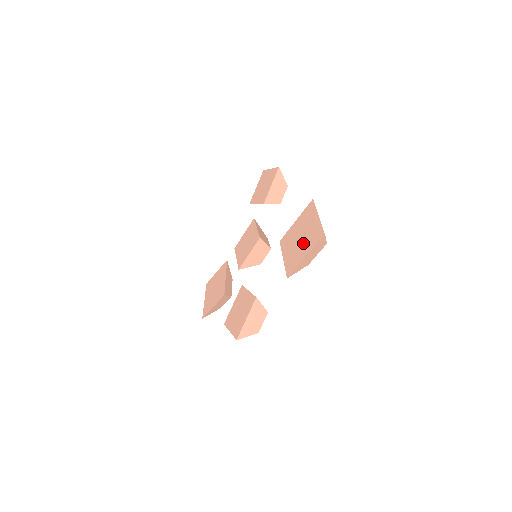
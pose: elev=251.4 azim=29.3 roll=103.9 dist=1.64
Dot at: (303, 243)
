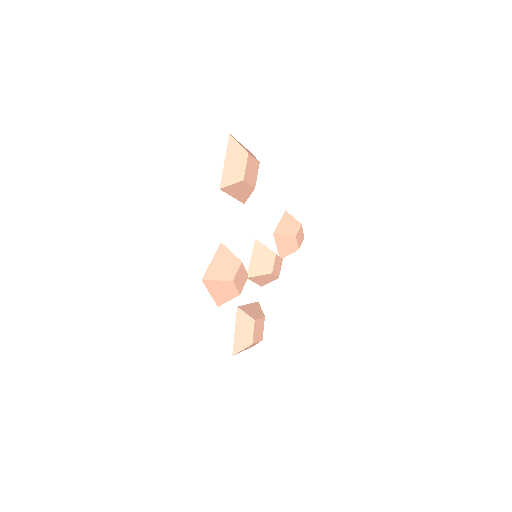
Dot at: occluded
